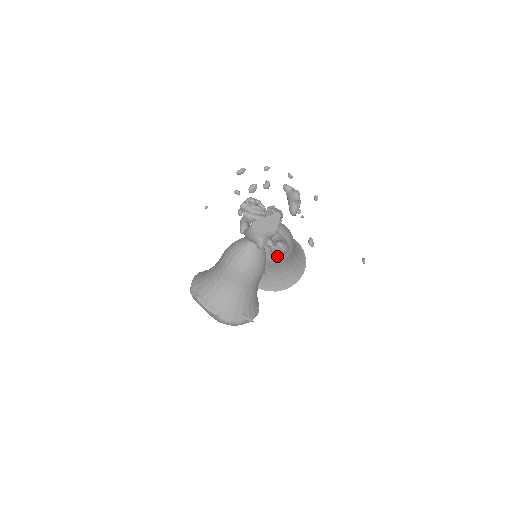
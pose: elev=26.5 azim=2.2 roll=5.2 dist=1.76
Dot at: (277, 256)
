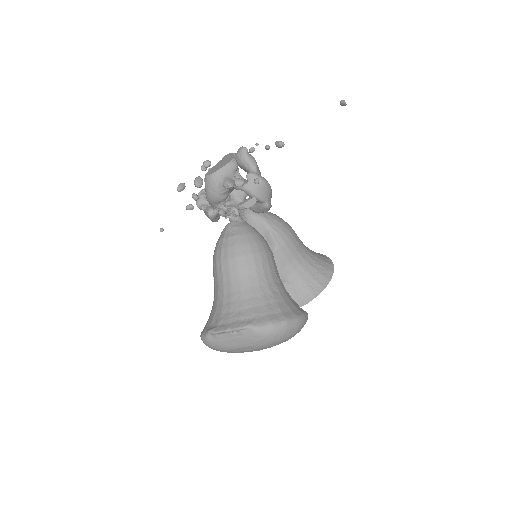
Dot at: (254, 179)
